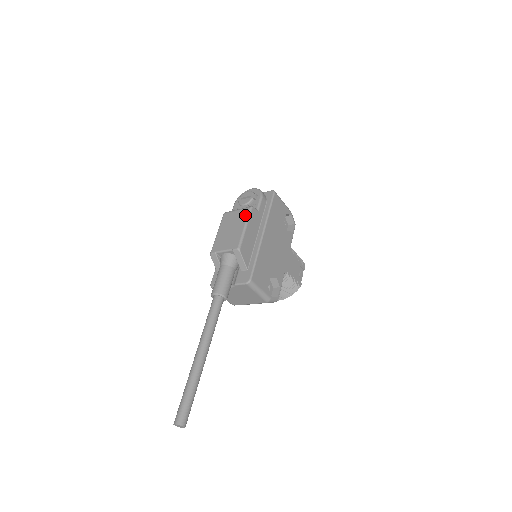
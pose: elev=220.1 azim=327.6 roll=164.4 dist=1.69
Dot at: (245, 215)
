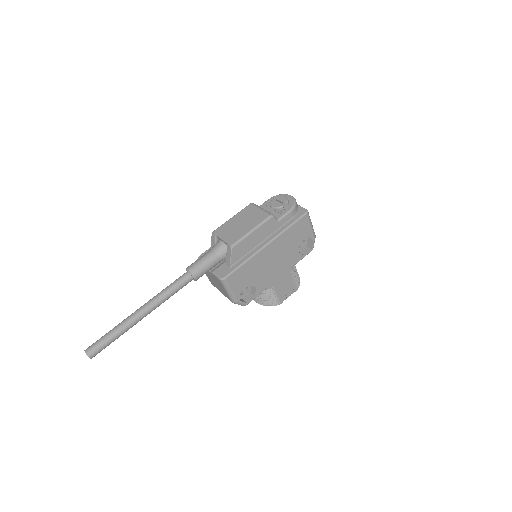
Dot at: (261, 219)
